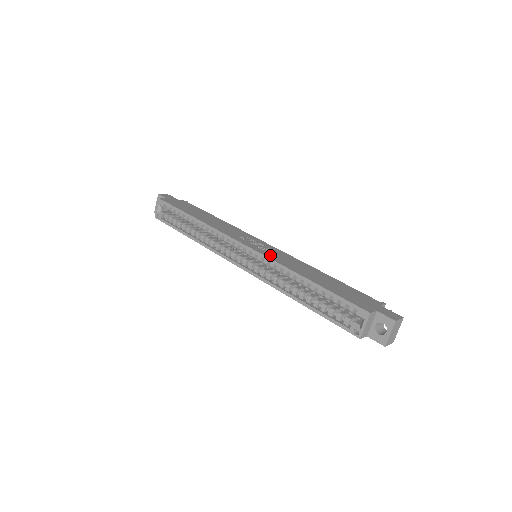
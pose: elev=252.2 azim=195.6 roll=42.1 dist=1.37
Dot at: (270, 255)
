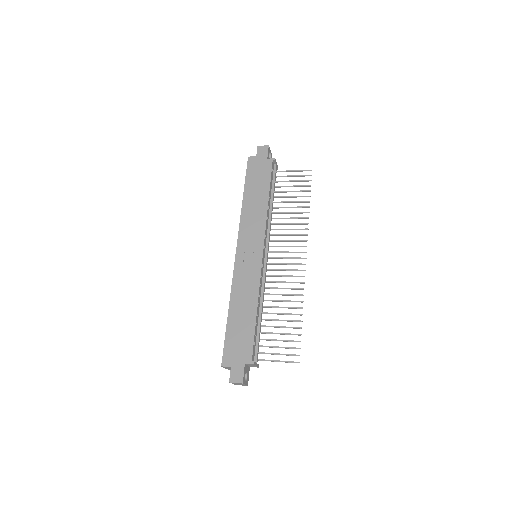
Dot at: (239, 272)
